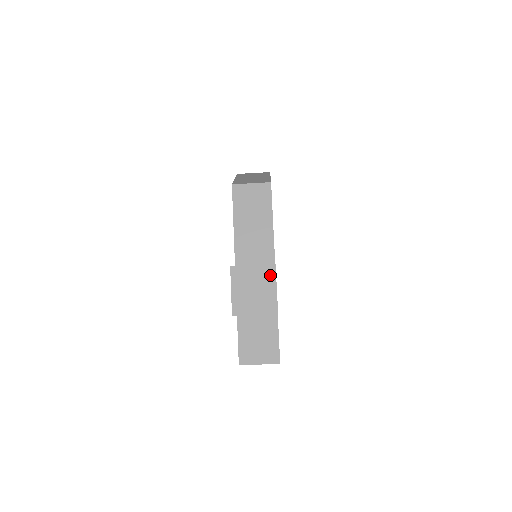
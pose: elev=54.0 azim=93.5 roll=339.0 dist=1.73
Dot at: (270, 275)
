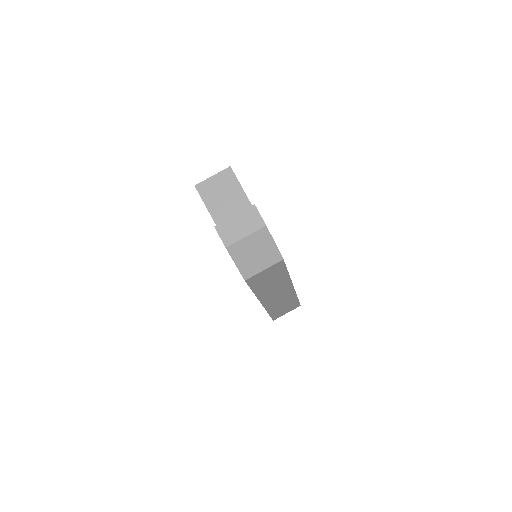
Dot at: occluded
